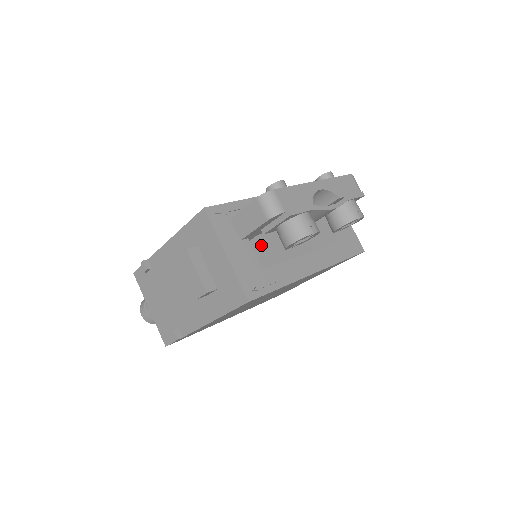
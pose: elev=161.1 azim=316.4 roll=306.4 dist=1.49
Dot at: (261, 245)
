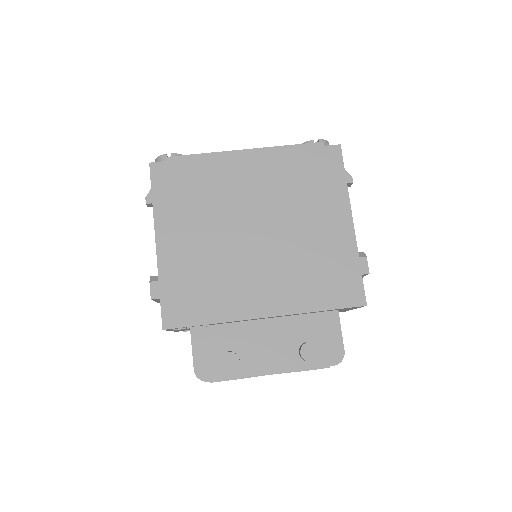
Dot at: occluded
